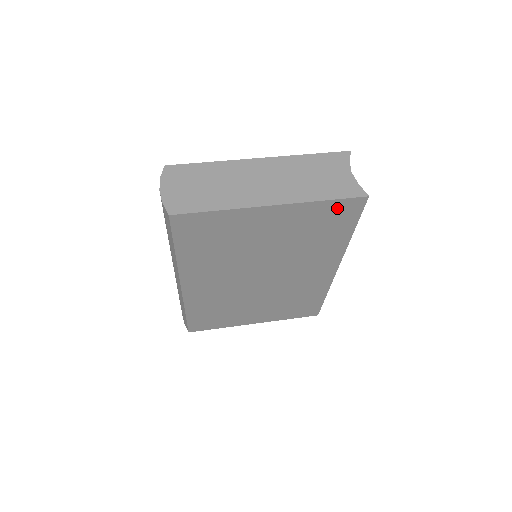
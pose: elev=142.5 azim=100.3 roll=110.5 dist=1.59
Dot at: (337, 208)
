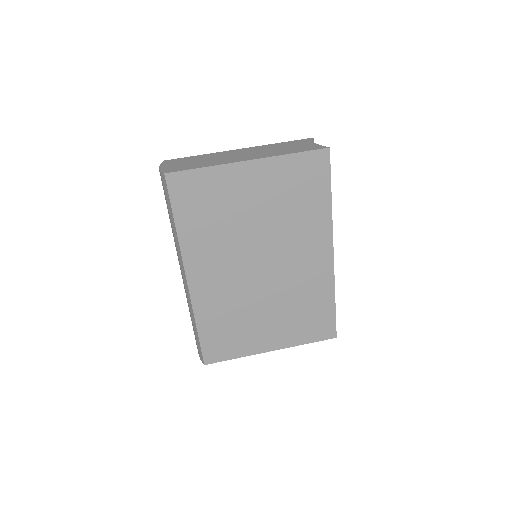
Dot at: (306, 163)
